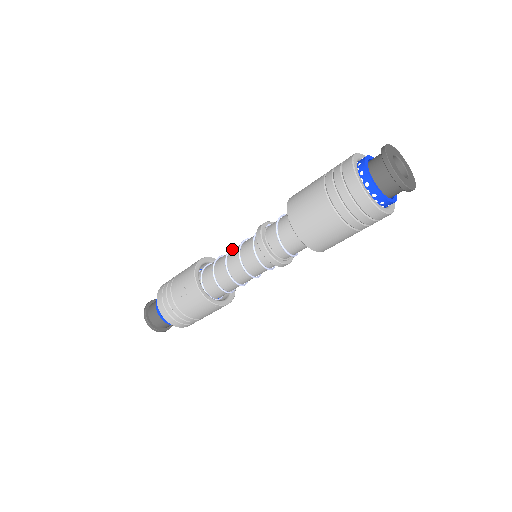
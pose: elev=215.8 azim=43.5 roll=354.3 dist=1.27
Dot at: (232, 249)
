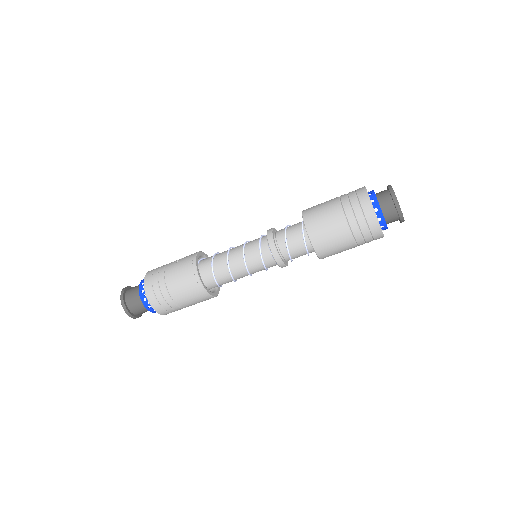
Dot at: occluded
